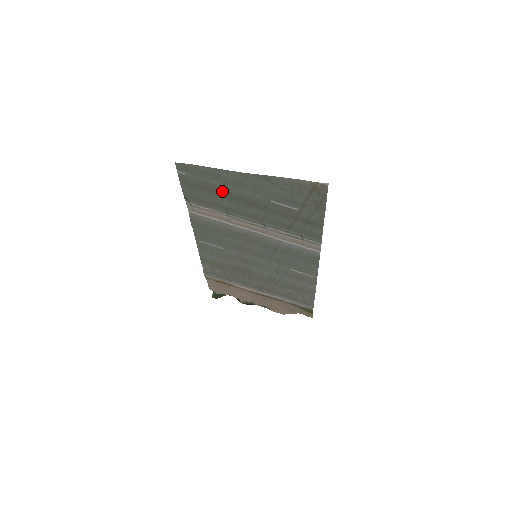
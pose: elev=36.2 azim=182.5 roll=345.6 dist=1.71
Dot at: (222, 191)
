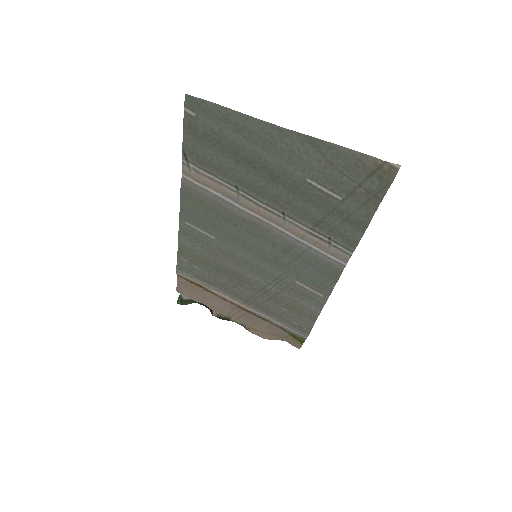
Dot at: (241, 152)
